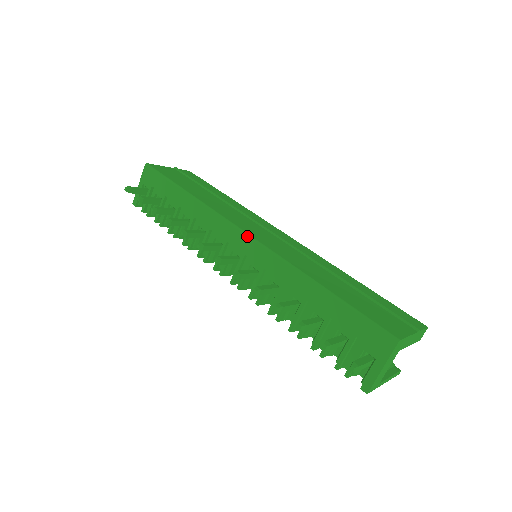
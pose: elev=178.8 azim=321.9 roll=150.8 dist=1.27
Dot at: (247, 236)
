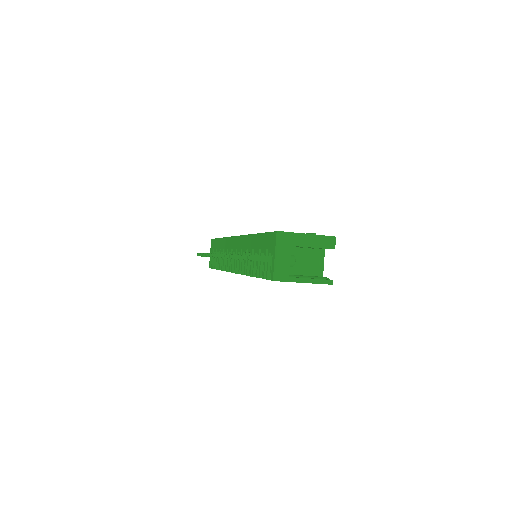
Dot at: (236, 237)
